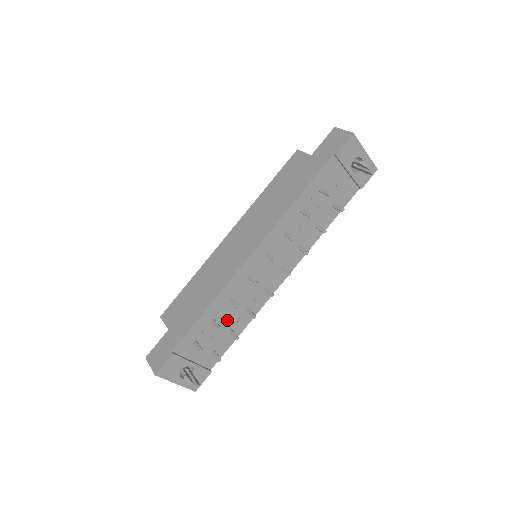
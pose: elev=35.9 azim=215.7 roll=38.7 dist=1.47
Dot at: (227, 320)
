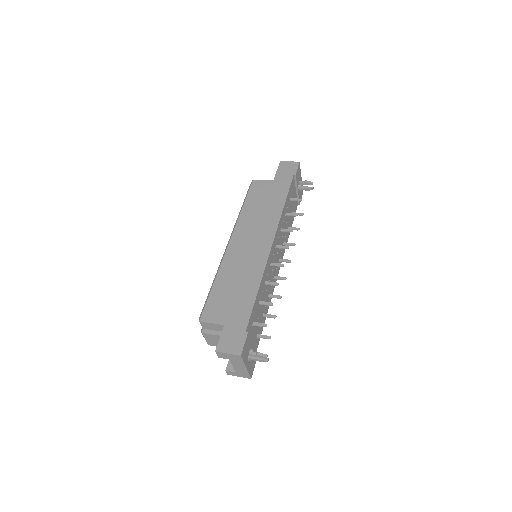
Dot at: occluded
